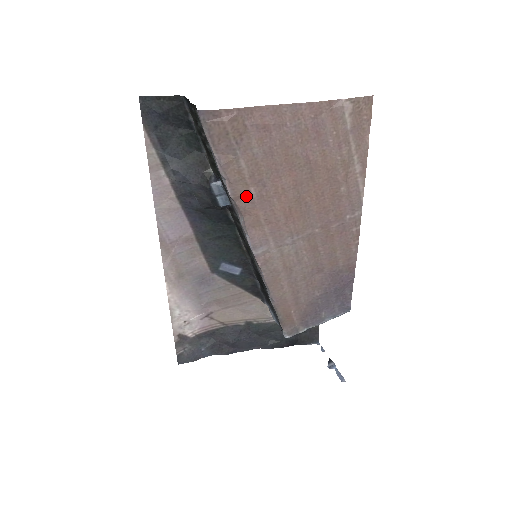
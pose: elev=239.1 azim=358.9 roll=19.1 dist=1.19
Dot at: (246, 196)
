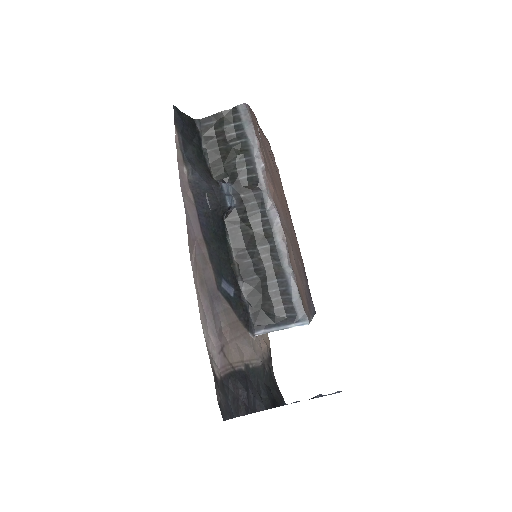
Dot at: (268, 173)
